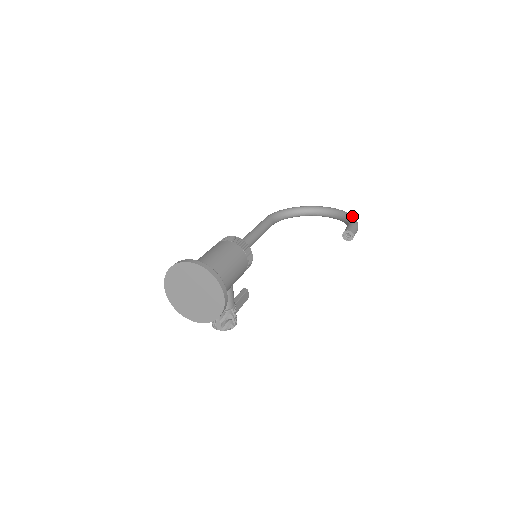
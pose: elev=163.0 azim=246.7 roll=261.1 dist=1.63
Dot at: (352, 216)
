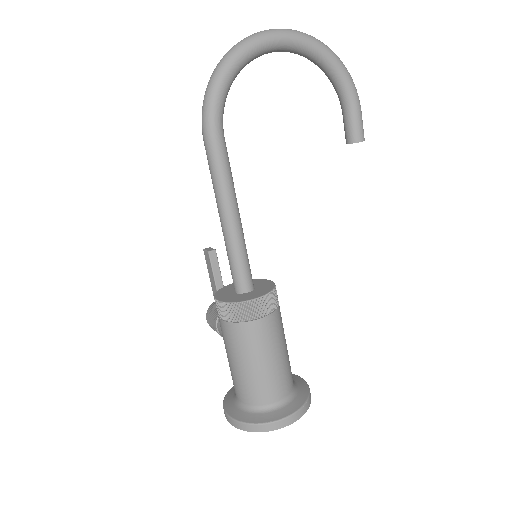
Dot at: (347, 73)
